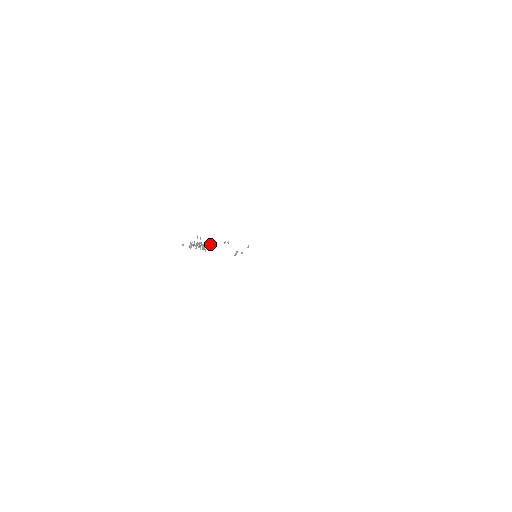
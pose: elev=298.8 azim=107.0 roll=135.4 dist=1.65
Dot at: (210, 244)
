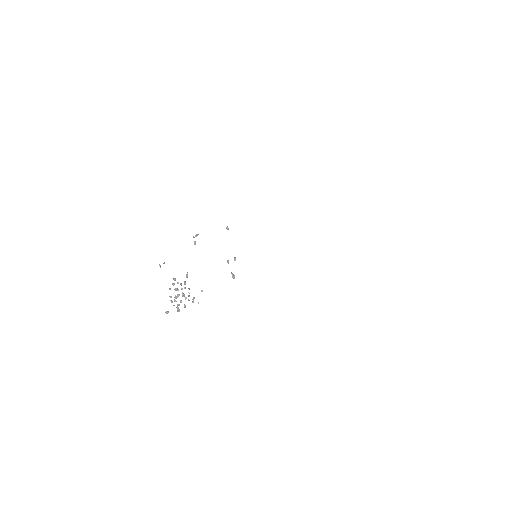
Dot at: (187, 273)
